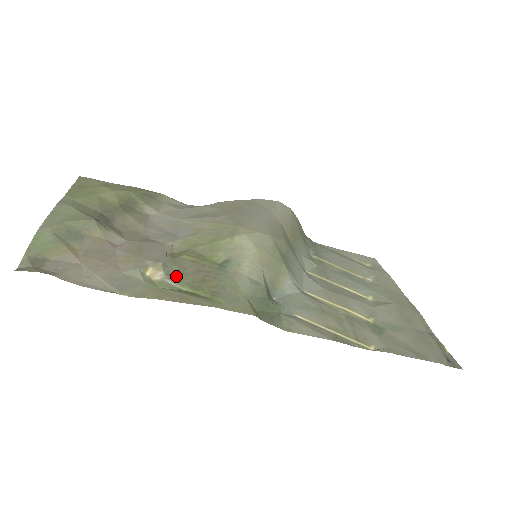
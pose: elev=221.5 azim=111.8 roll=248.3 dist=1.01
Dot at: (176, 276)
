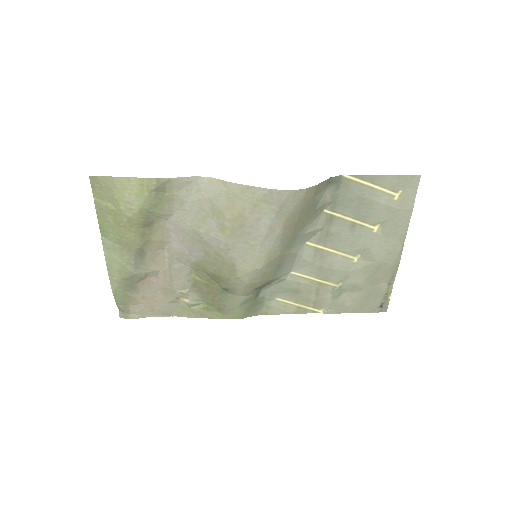
Dot at: (197, 295)
